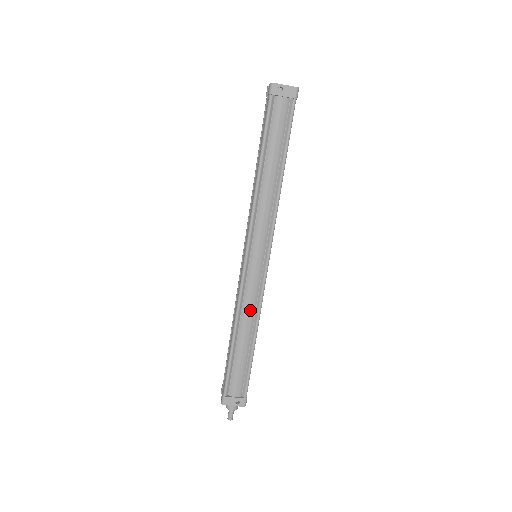
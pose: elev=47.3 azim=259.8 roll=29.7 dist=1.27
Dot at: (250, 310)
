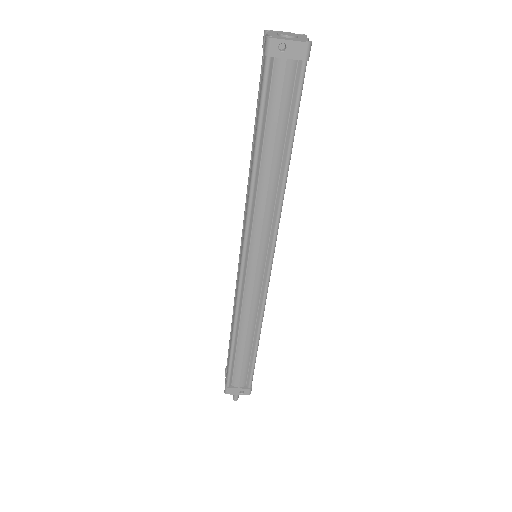
Dot at: (251, 315)
